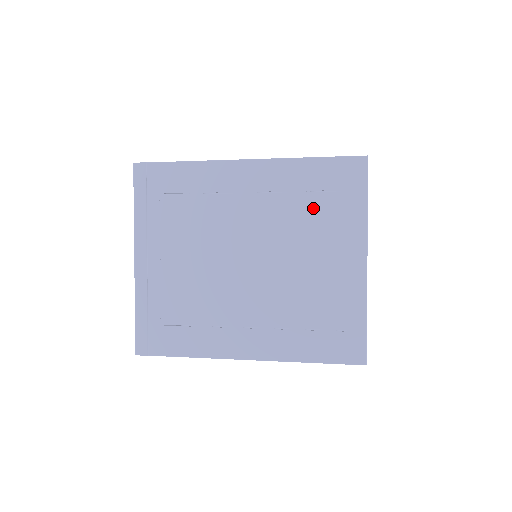
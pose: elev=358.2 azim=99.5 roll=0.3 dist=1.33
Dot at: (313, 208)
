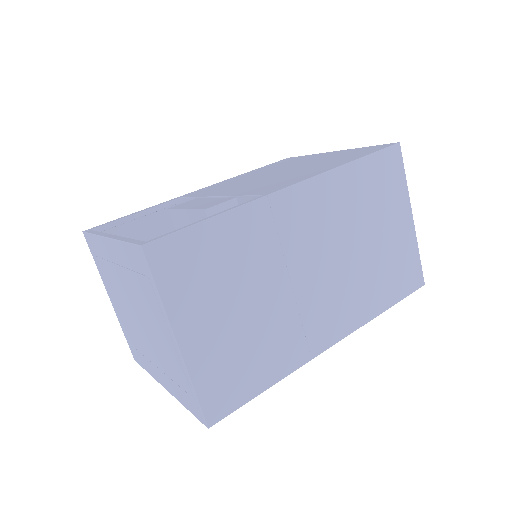
Dot at: (140, 287)
